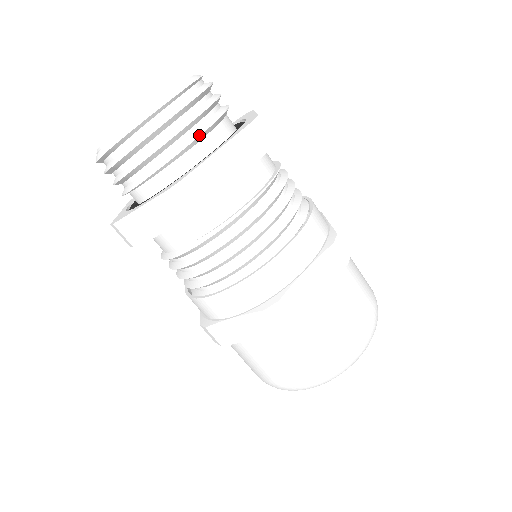
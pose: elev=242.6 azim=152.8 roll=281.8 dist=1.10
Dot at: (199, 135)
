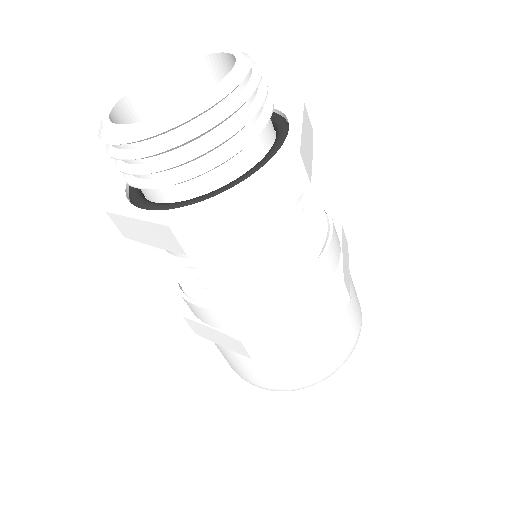
Dot at: (222, 162)
